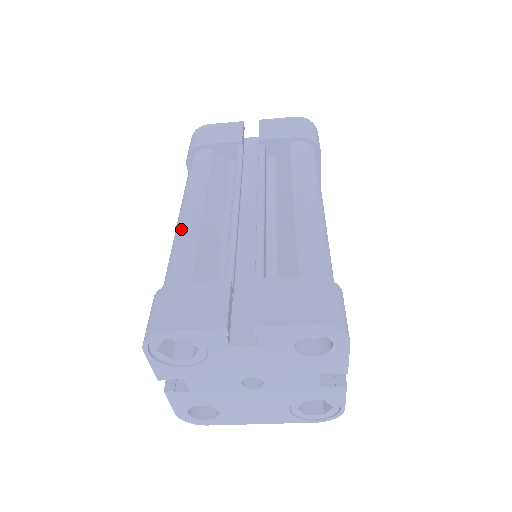
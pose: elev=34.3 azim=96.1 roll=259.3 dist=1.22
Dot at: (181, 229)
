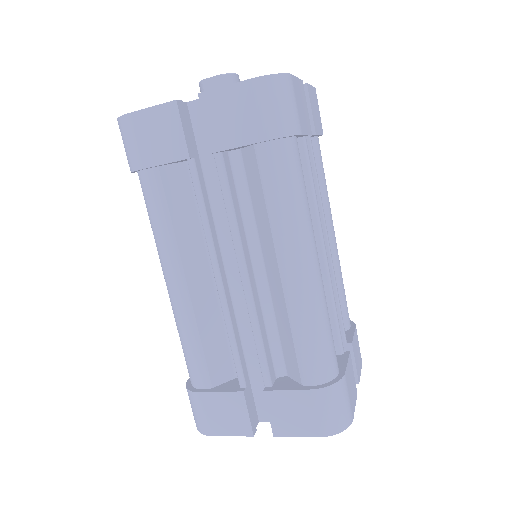
Dot at: (177, 316)
